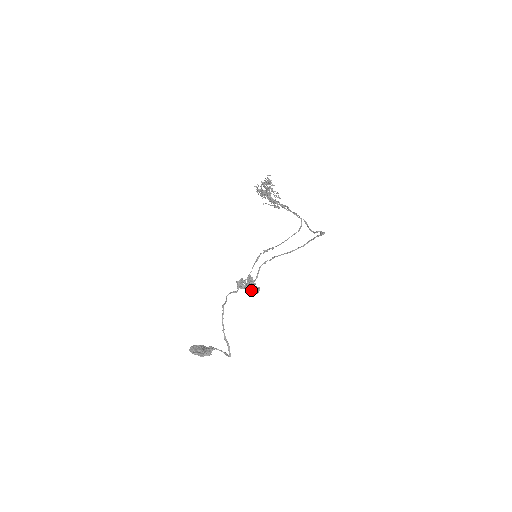
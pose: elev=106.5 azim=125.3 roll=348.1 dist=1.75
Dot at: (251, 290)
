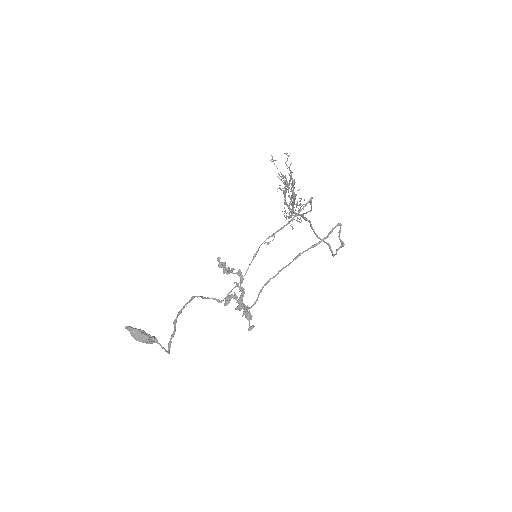
Dot at: occluded
